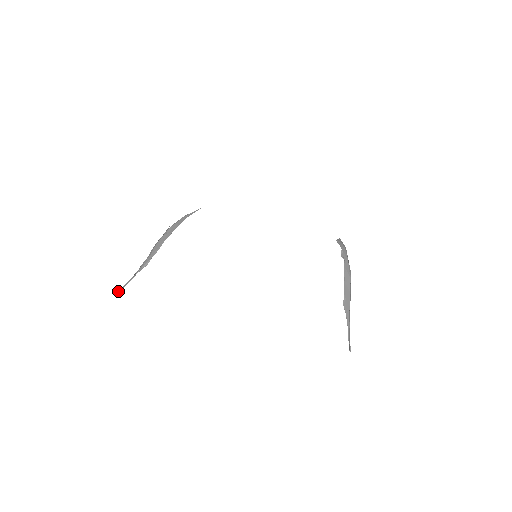
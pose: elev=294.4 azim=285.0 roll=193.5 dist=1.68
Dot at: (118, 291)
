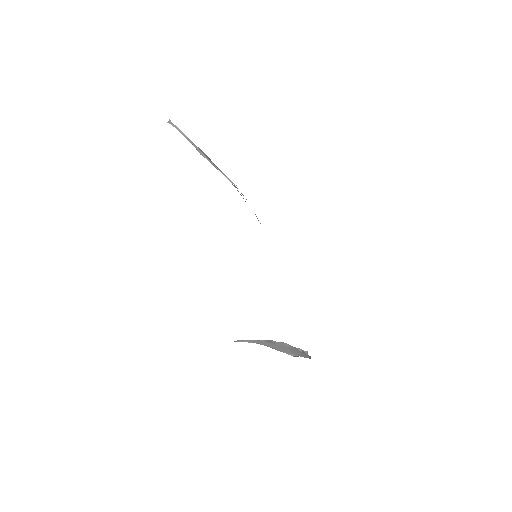
Dot at: occluded
